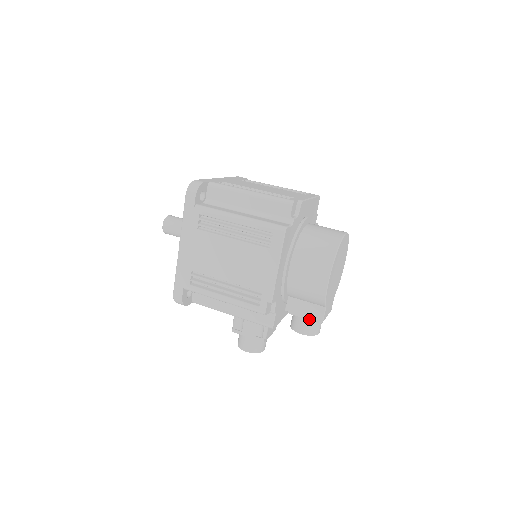
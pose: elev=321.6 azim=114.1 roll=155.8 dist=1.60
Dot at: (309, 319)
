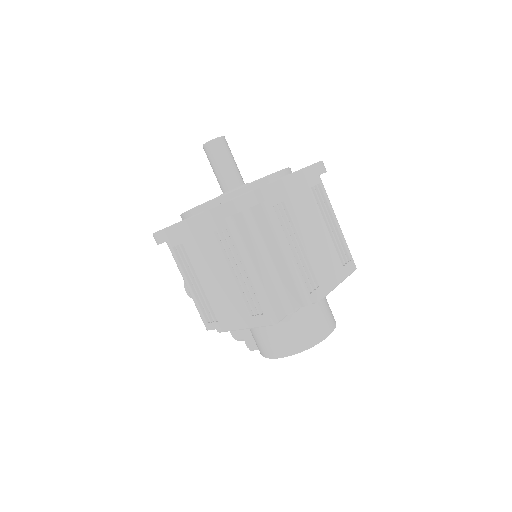
Dot at: (244, 338)
